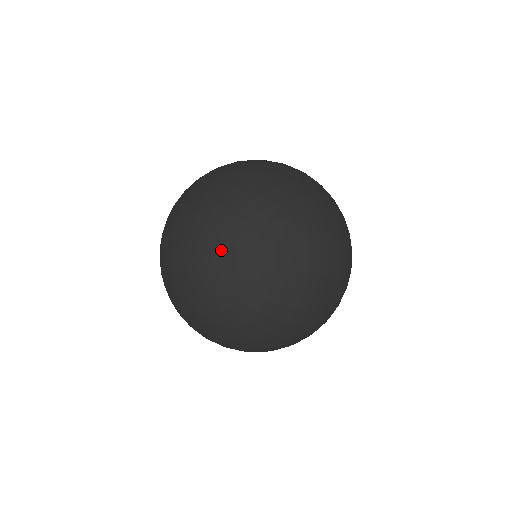
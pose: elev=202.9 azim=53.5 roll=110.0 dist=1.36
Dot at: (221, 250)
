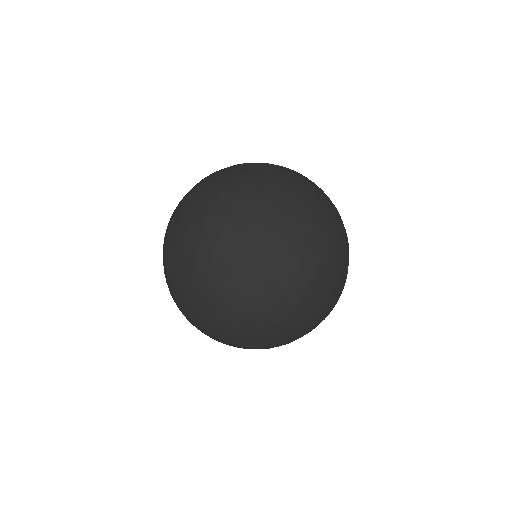
Dot at: (240, 346)
